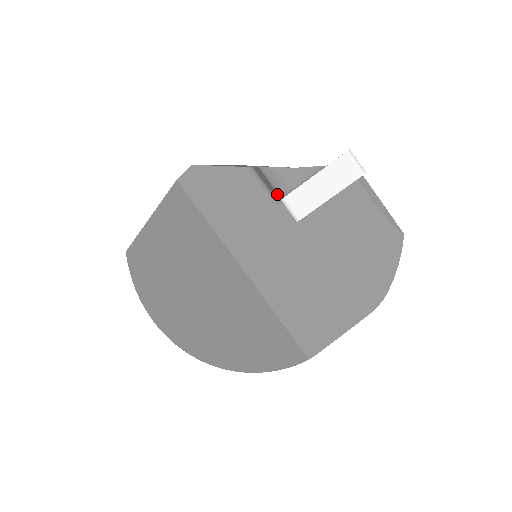
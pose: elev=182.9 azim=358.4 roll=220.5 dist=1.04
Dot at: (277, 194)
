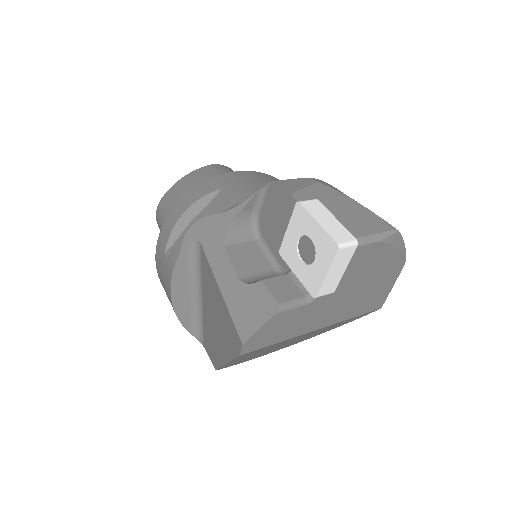
Dot at: (289, 278)
